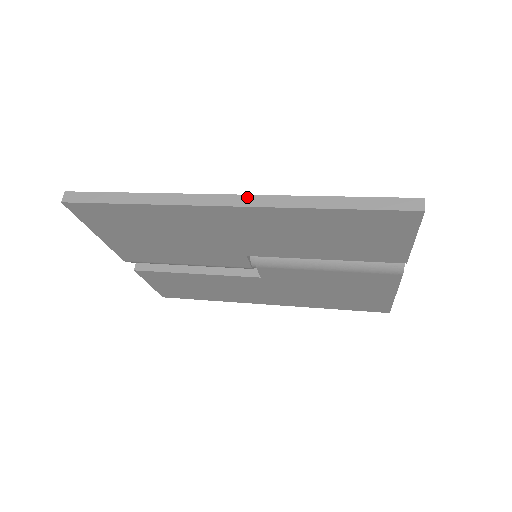
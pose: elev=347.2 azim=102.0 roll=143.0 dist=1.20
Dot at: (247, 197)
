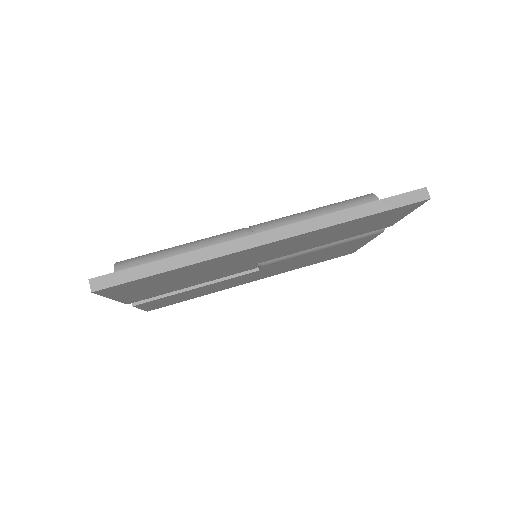
Dot at: (282, 229)
